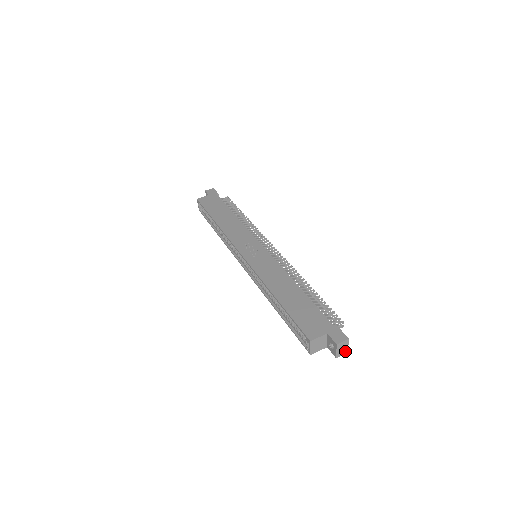
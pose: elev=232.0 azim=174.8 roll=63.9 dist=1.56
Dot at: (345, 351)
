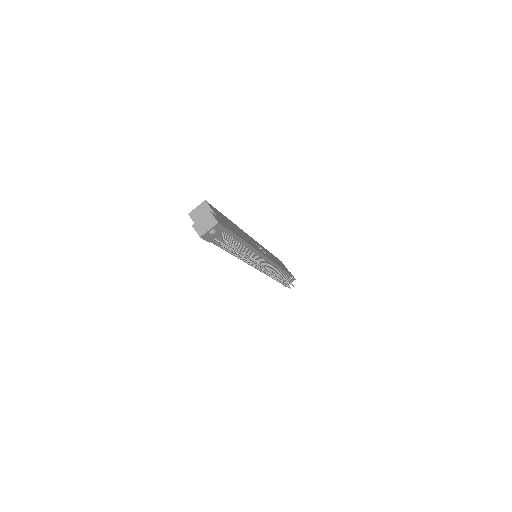
Dot at: (202, 232)
